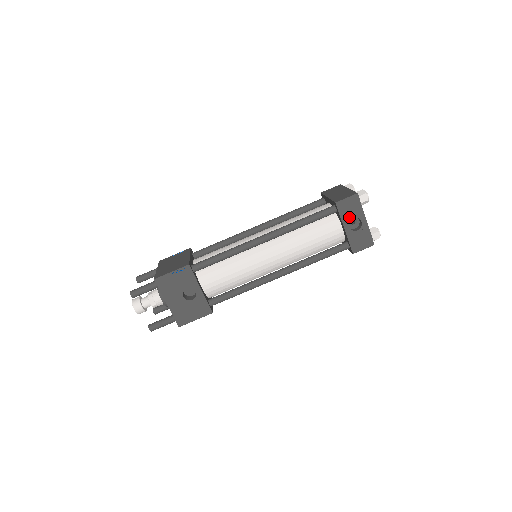
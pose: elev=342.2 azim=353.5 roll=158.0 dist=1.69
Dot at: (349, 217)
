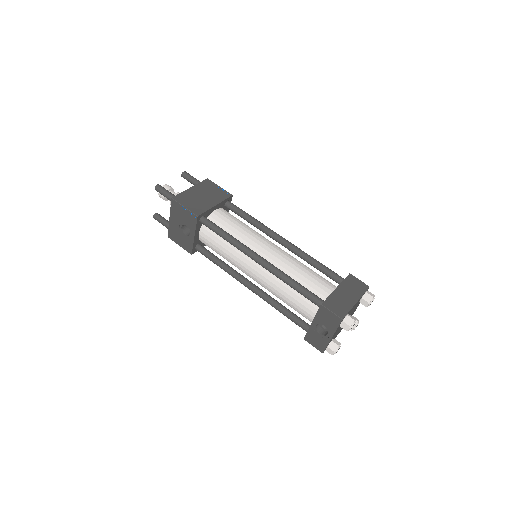
Dot at: (322, 322)
